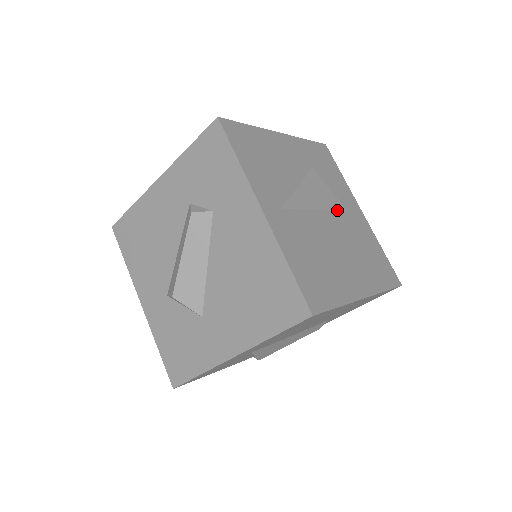
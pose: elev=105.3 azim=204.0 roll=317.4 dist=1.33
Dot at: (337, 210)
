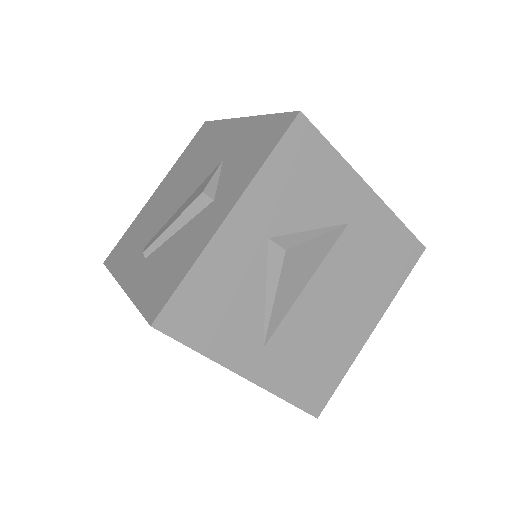
Dot at: (332, 245)
